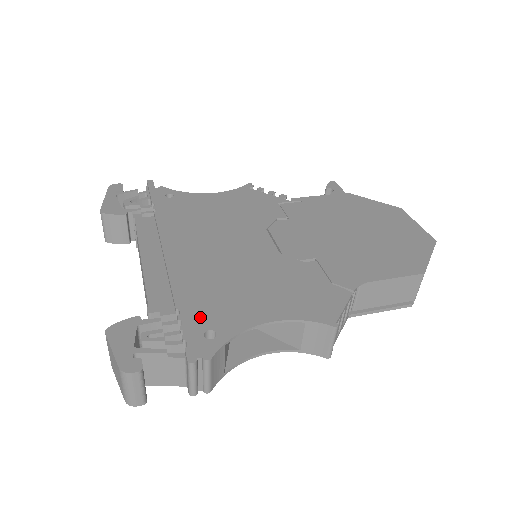
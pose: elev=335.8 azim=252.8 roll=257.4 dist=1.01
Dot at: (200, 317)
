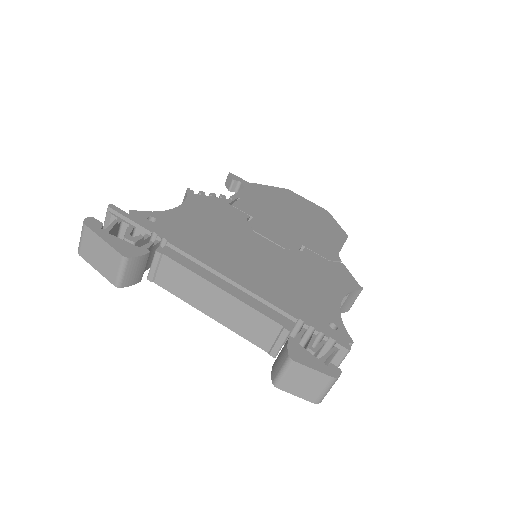
Dot at: (315, 318)
